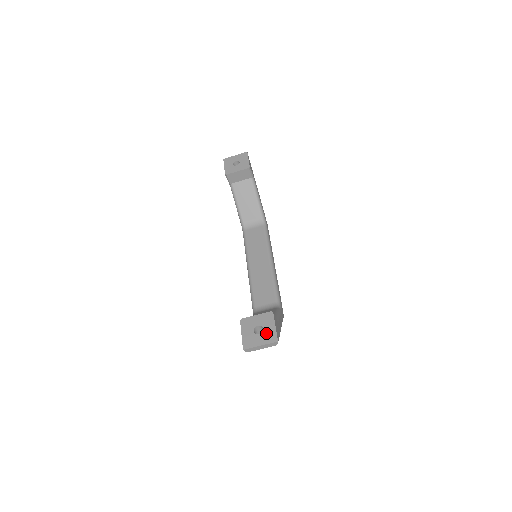
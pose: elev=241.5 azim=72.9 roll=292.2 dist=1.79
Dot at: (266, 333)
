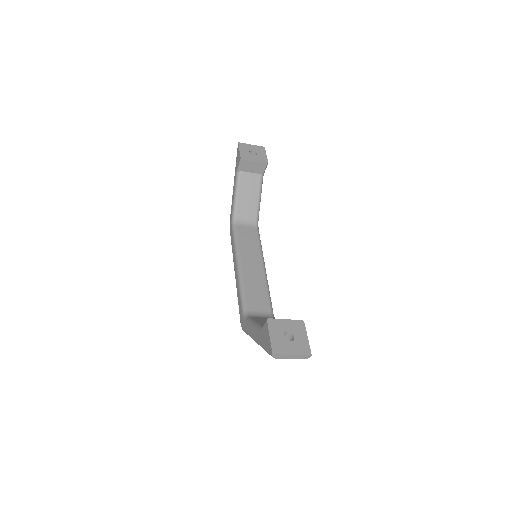
Dot at: (298, 342)
